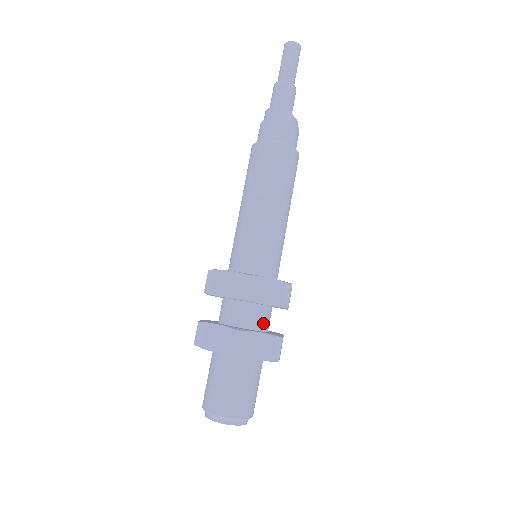
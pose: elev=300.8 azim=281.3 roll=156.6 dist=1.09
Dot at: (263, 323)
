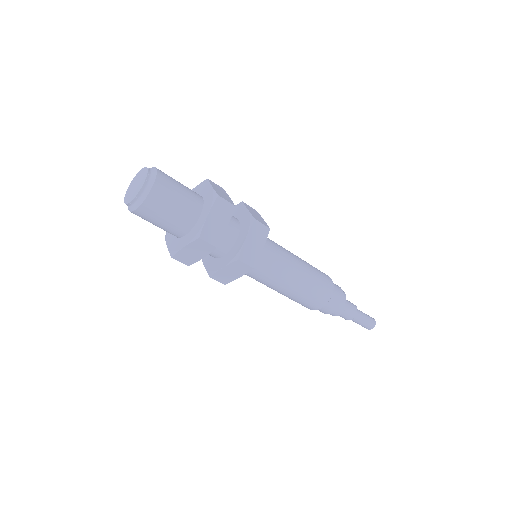
Dot at: occluded
